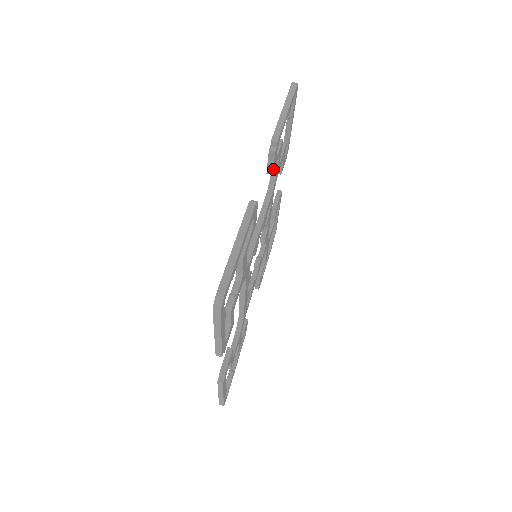
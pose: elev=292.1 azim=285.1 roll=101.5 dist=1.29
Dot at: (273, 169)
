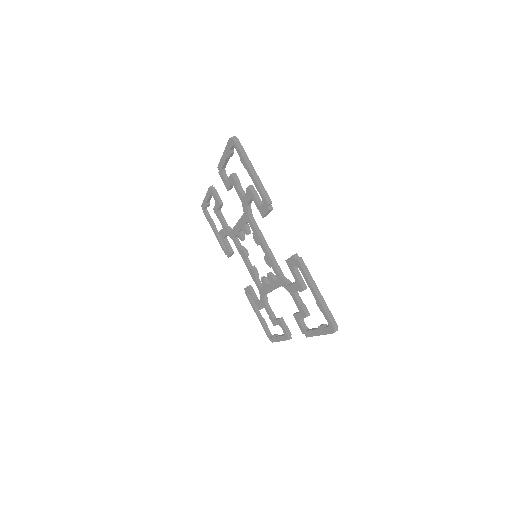
Dot at: (221, 202)
